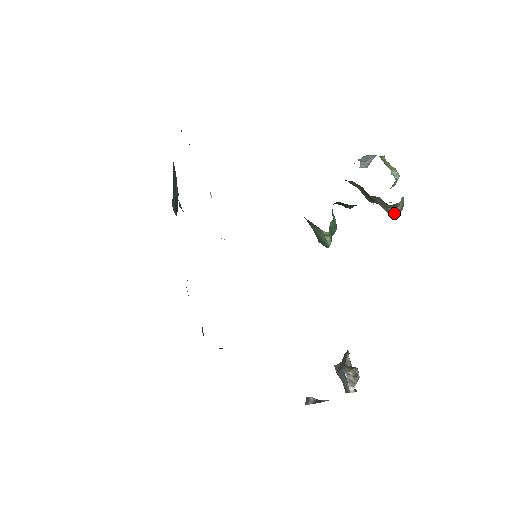
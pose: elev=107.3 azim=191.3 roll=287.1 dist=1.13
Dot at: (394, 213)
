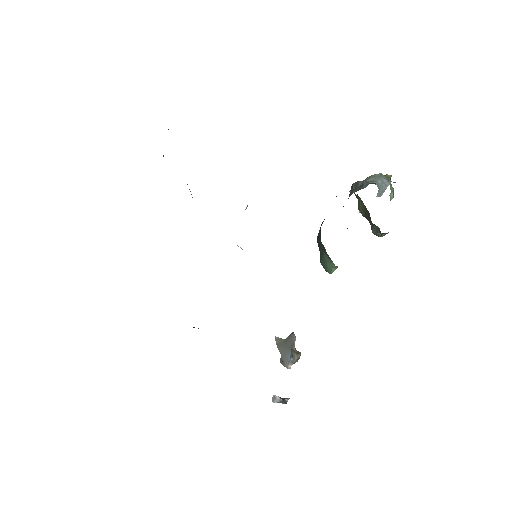
Dot at: (379, 236)
